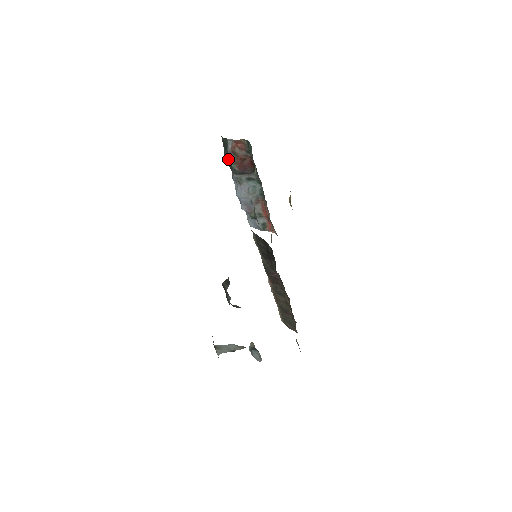
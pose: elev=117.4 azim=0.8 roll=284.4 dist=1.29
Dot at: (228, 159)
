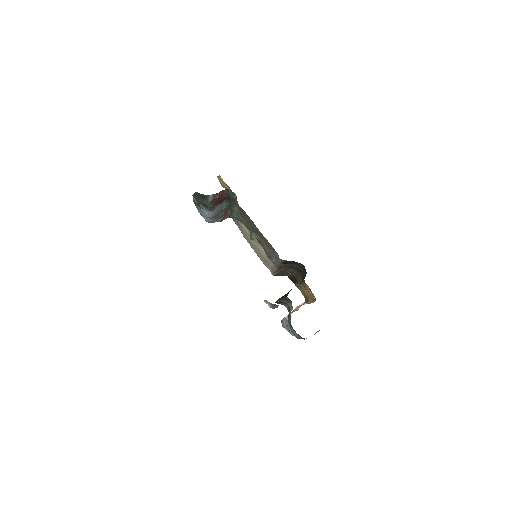
Dot at: (204, 203)
